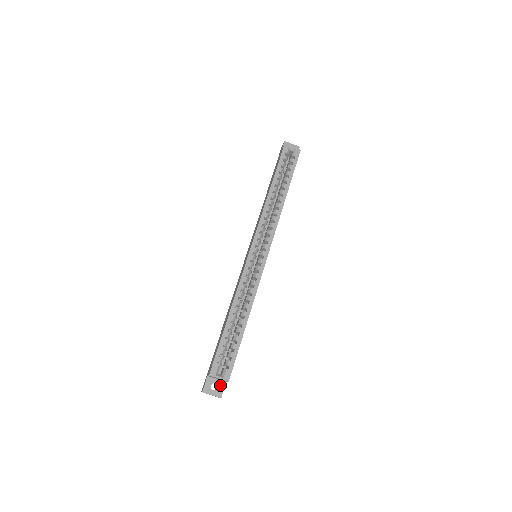
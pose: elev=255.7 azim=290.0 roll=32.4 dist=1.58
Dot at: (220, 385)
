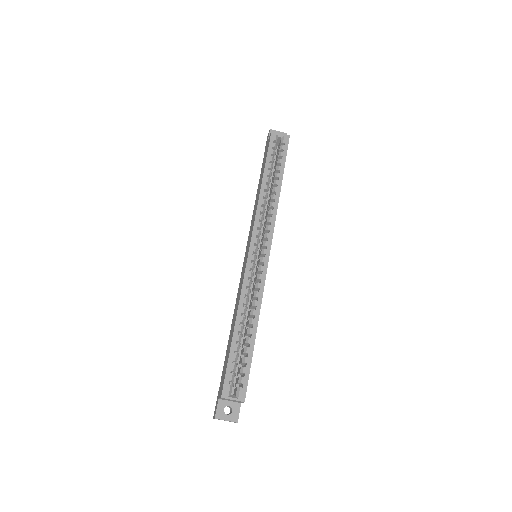
Dot at: (234, 407)
